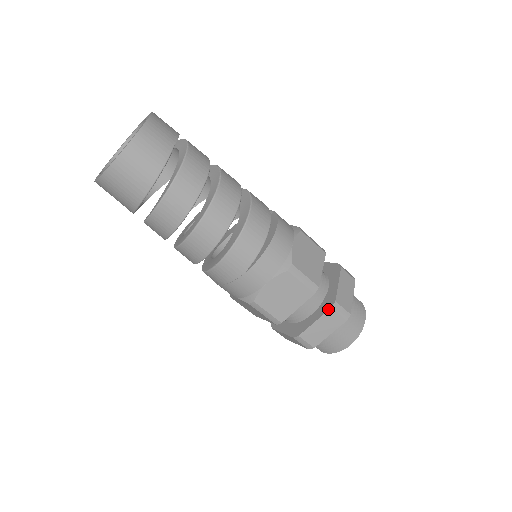
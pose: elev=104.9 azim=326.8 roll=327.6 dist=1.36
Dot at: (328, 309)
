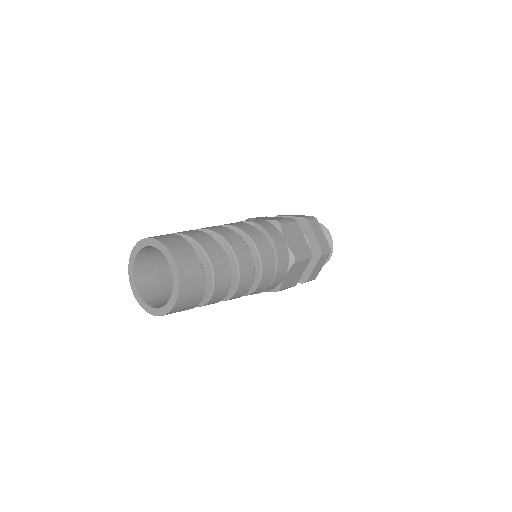
Dot at: (319, 258)
